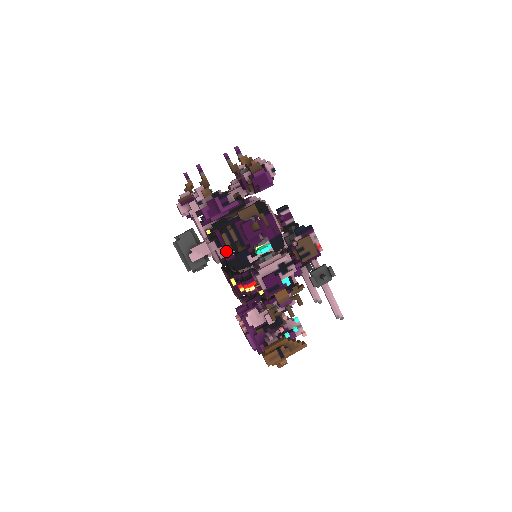
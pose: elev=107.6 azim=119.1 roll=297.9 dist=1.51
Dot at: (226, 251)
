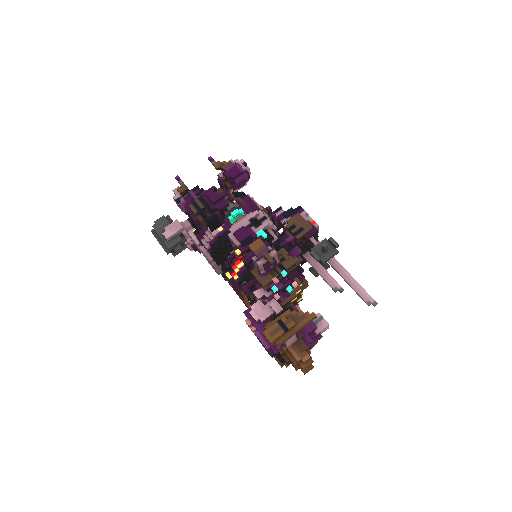
Dot at: (208, 236)
